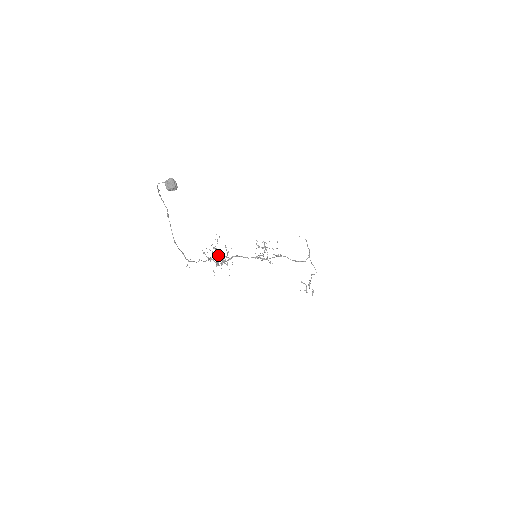
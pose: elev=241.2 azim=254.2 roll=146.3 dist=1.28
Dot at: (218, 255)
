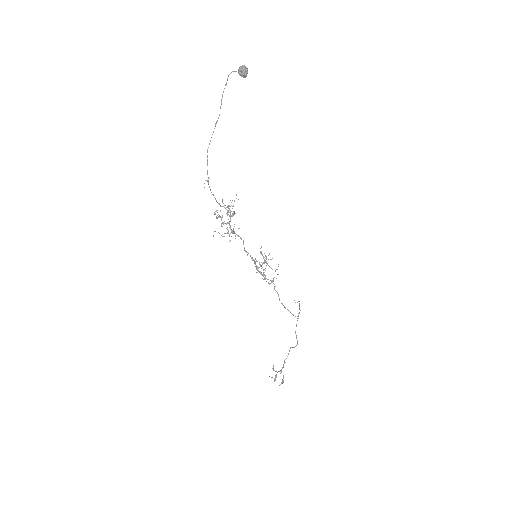
Dot at: (230, 210)
